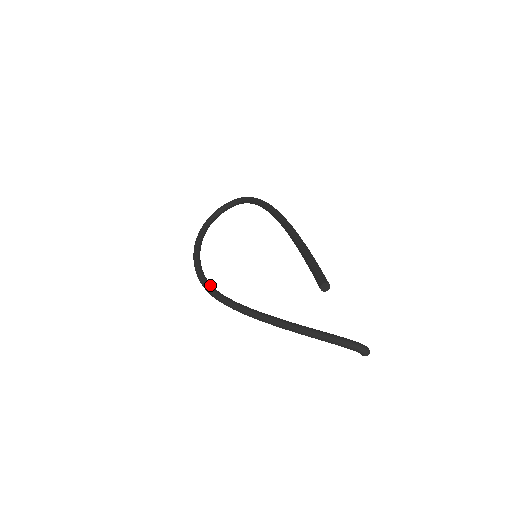
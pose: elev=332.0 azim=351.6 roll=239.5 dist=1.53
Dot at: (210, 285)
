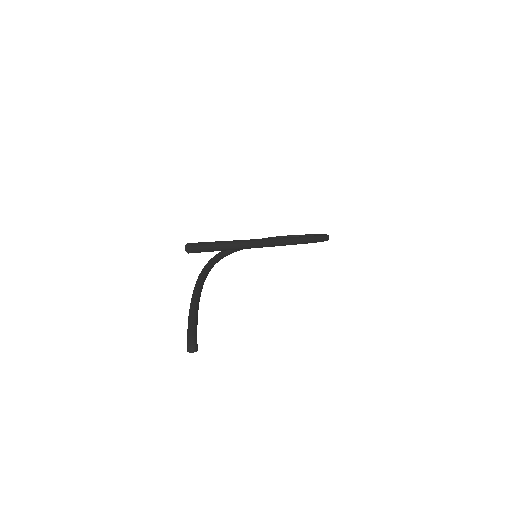
Dot at: (218, 256)
